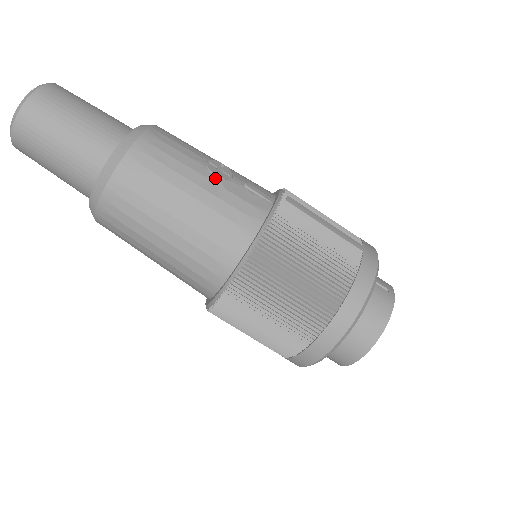
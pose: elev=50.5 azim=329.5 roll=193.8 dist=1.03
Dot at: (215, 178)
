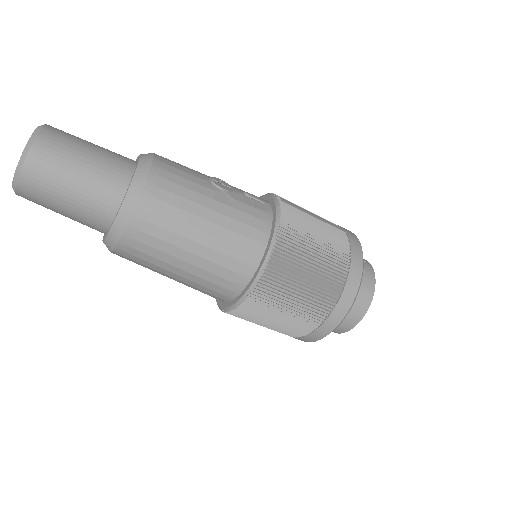
Dot at: (223, 191)
